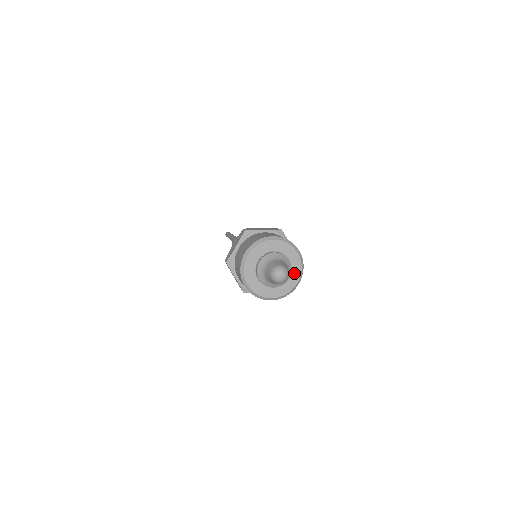
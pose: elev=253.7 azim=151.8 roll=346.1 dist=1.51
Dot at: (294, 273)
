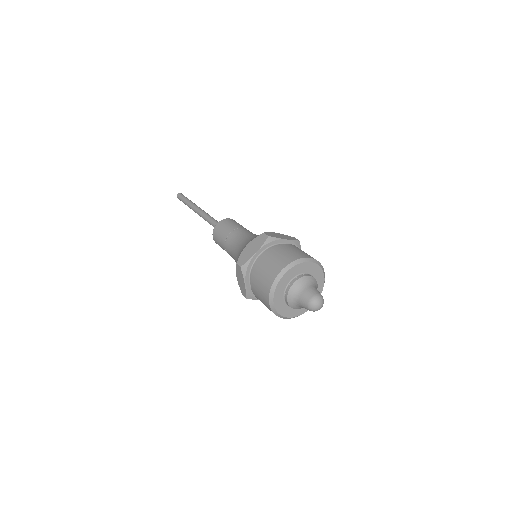
Dot at: occluded
